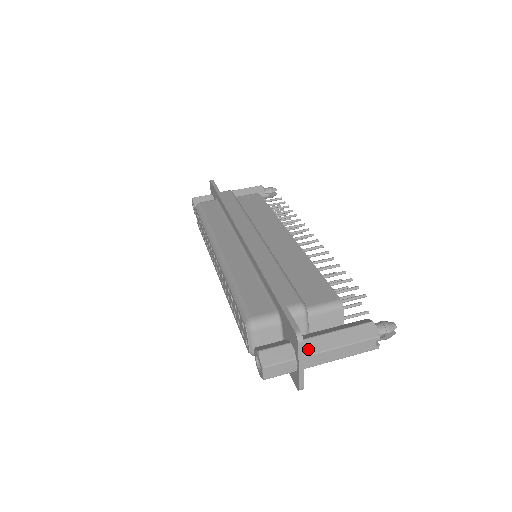
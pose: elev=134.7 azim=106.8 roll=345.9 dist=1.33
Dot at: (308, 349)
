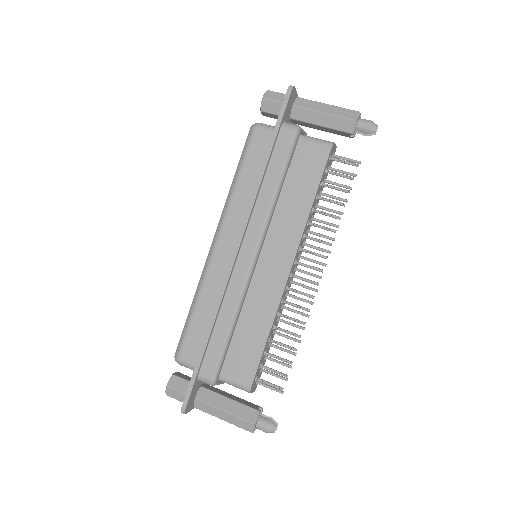
Dot at: (199, 406)
